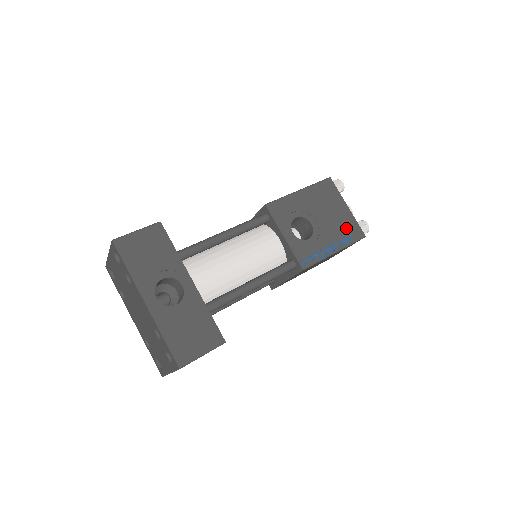
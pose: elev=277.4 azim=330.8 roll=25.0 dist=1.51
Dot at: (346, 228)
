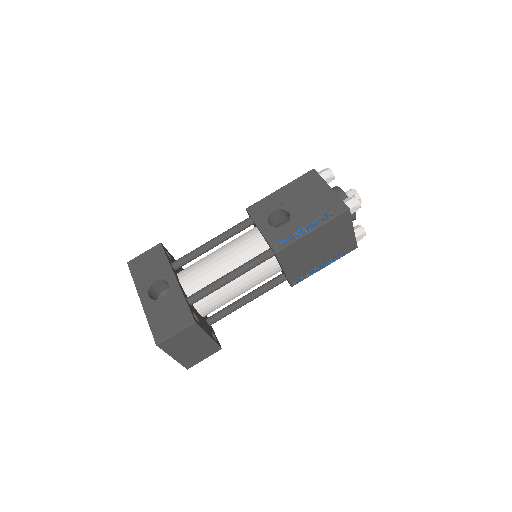
Dot at: (326, 206)
